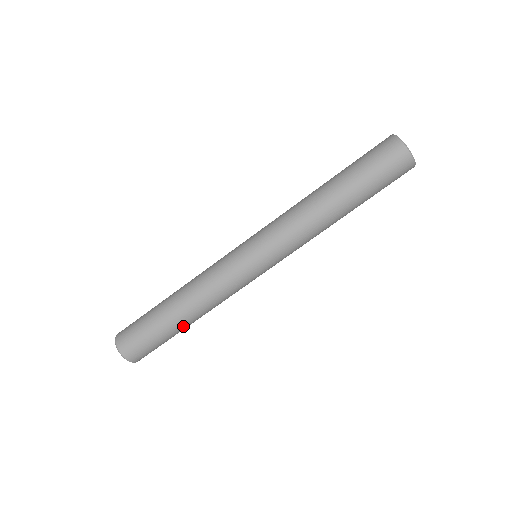
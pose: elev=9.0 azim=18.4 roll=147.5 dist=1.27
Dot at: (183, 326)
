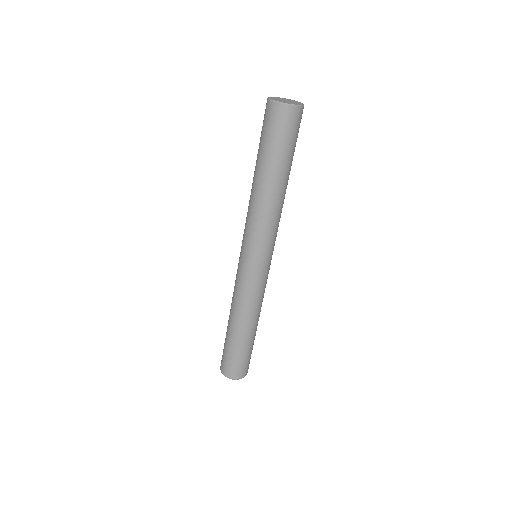
Dot at: occluded
